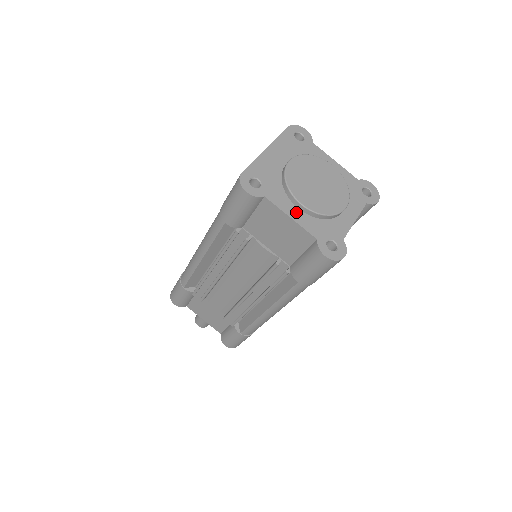
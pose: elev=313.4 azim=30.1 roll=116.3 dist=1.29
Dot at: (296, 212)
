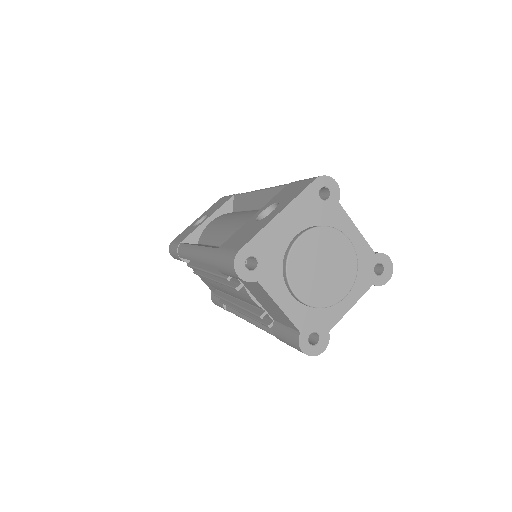
Dot at: (287, 300)
